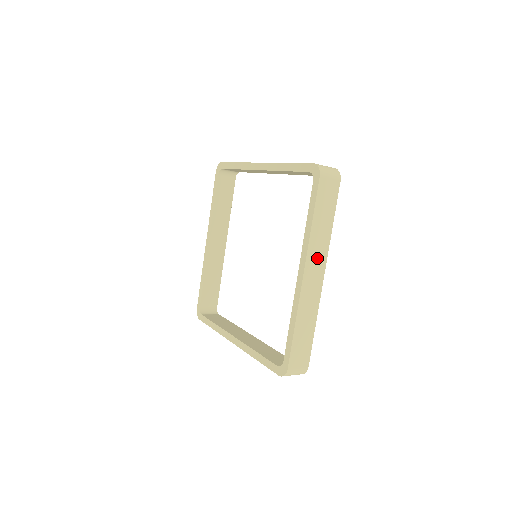
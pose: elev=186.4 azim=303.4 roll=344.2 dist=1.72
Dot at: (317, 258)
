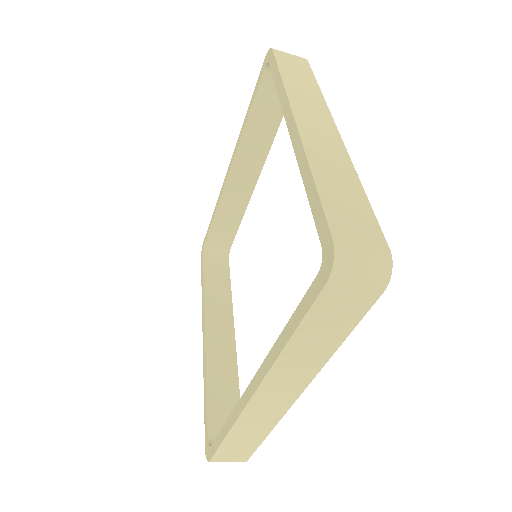
Dot at: (311, 109)
